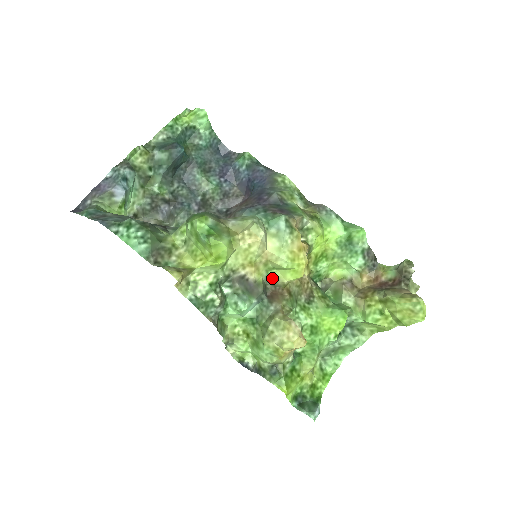
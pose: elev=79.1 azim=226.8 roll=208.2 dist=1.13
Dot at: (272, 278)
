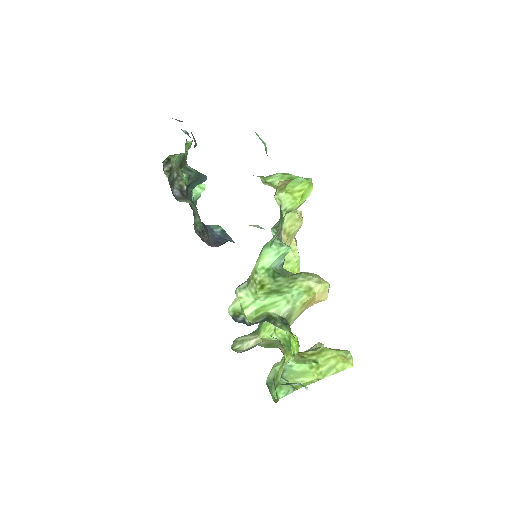
Dot at: occluded
